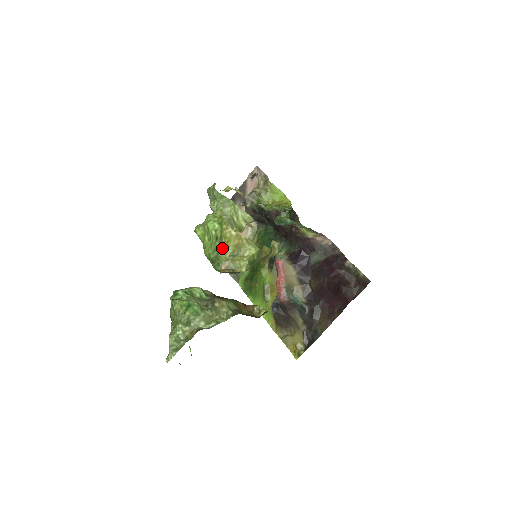
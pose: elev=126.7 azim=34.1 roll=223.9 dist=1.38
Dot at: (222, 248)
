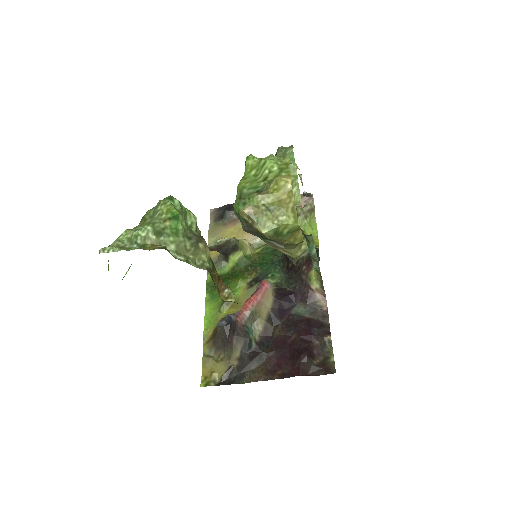
Dot at: (263, 191)
